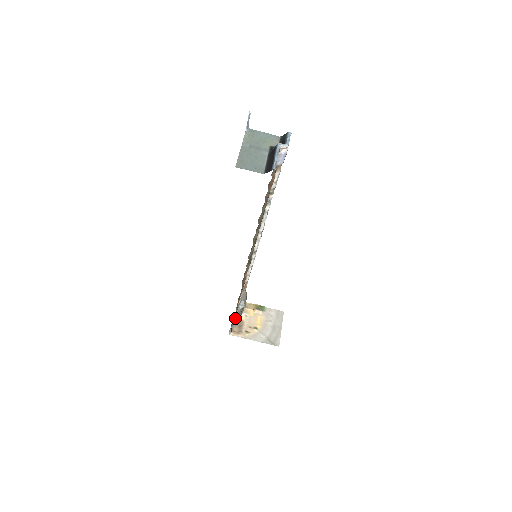
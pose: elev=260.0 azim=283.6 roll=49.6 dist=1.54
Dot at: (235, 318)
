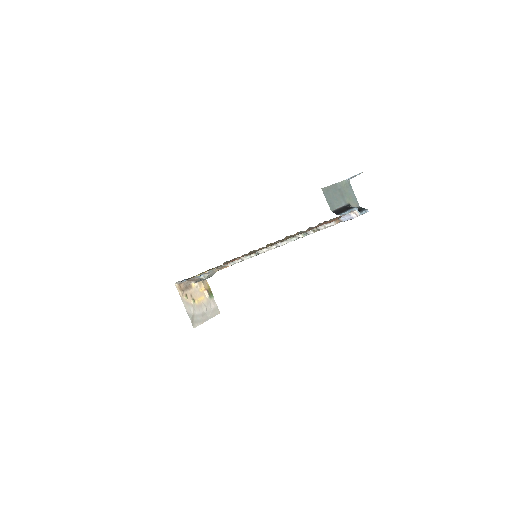
Dot at: (190, 279)
